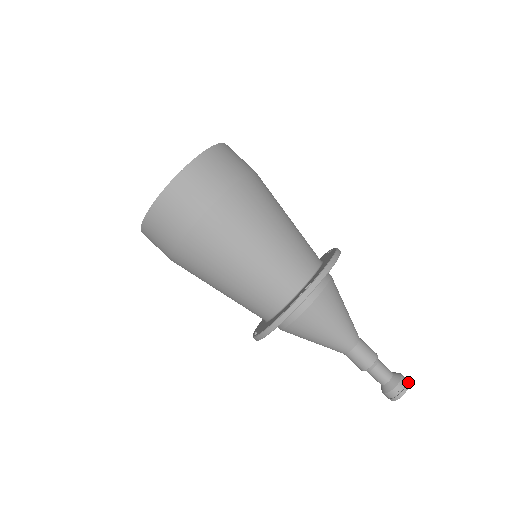
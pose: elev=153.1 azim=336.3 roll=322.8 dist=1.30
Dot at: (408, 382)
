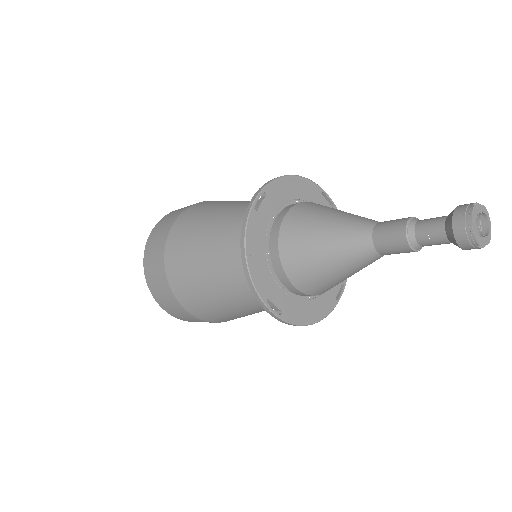
Dot at: (476, 203)
